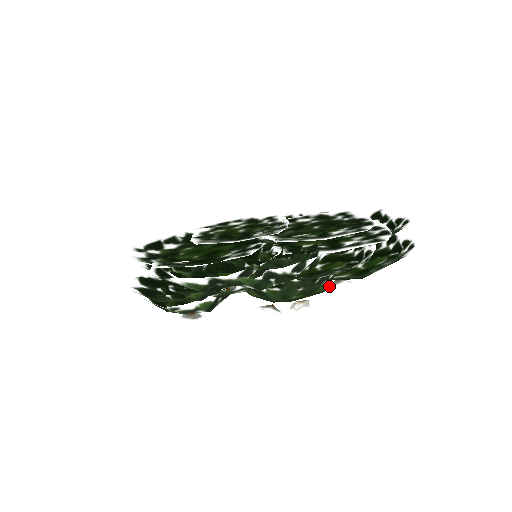
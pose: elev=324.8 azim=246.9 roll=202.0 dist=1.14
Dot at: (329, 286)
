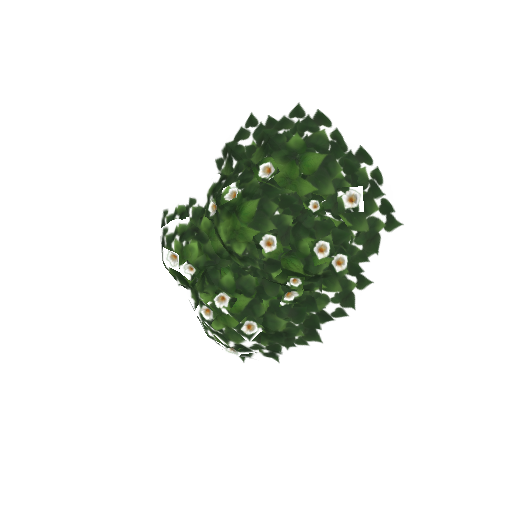
Dot at: (256, 169)
